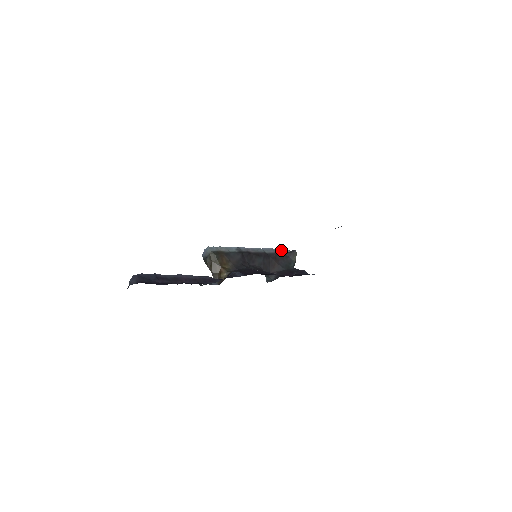
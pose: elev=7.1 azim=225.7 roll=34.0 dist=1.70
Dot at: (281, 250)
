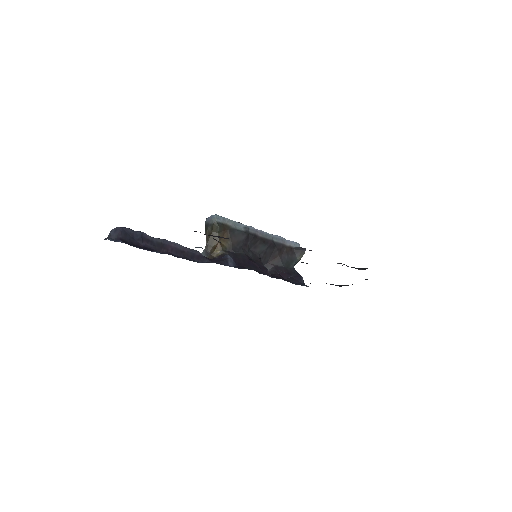
Dot at: (291, 242)
